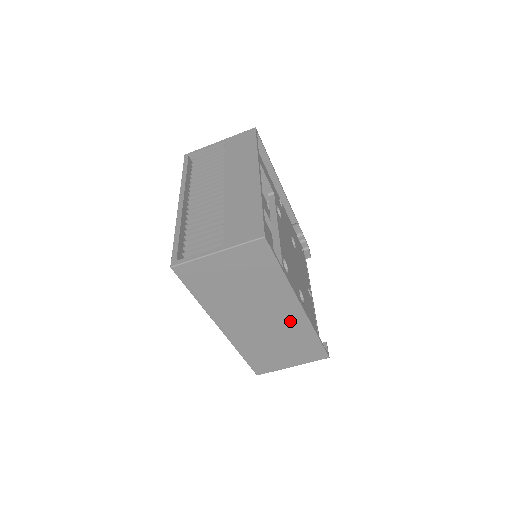
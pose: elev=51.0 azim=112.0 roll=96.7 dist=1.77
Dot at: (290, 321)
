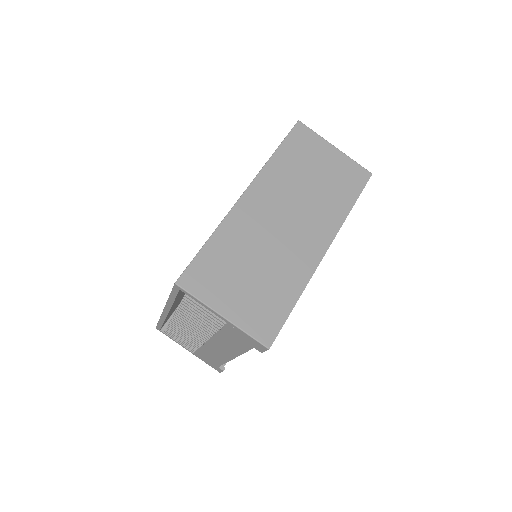
Dot at: (301, 254)
